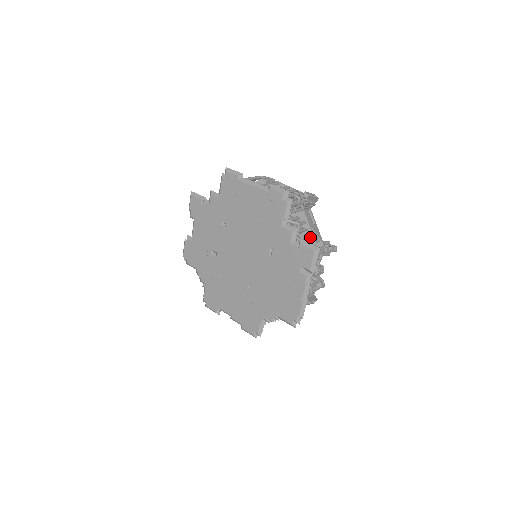
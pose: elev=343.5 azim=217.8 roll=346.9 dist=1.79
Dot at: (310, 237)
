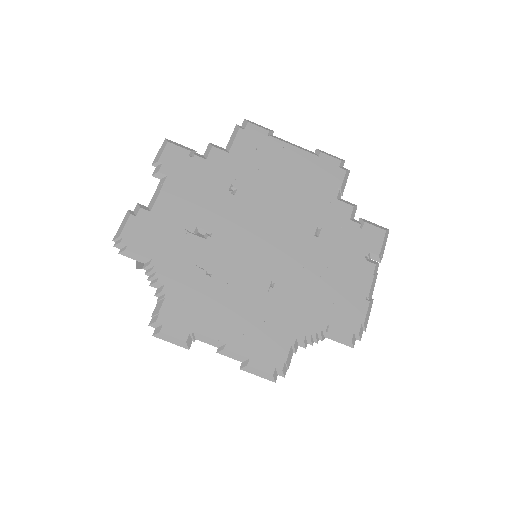
Dot at: occluded
